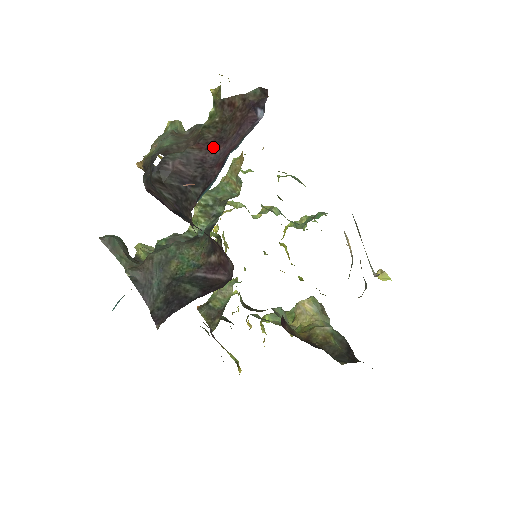
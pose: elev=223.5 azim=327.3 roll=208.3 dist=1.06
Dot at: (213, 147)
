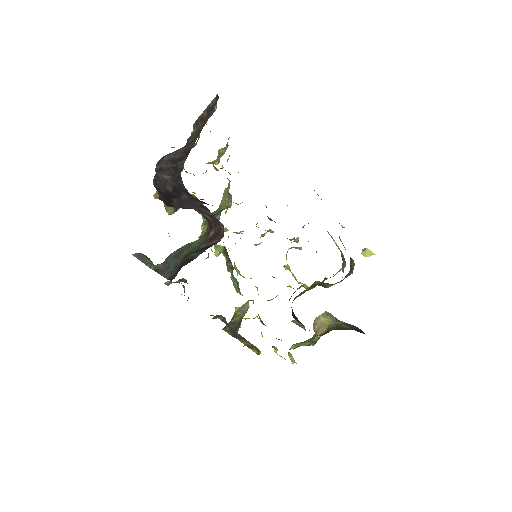
Dot at: (193, 141)
